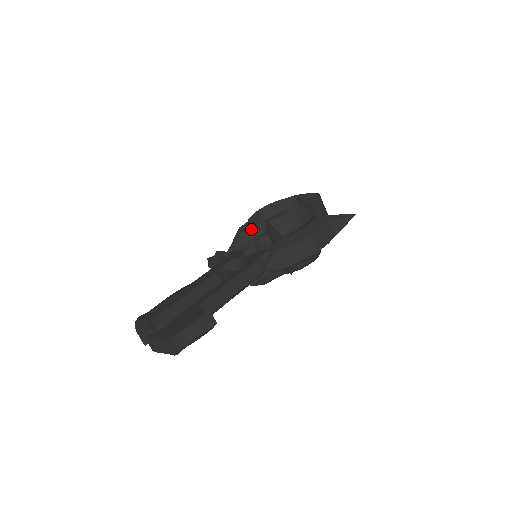
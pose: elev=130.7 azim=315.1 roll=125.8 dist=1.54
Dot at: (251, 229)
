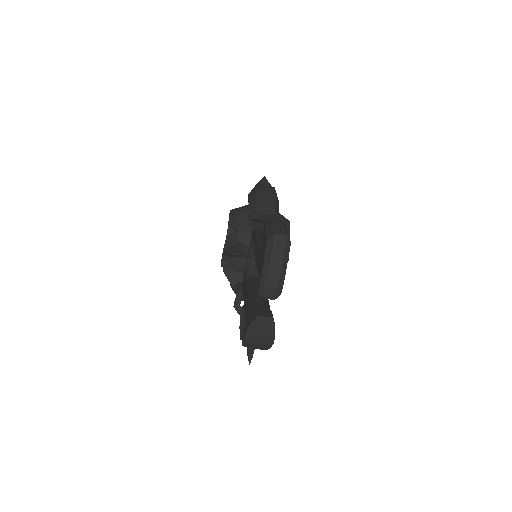
Dot at: (226, 242)
